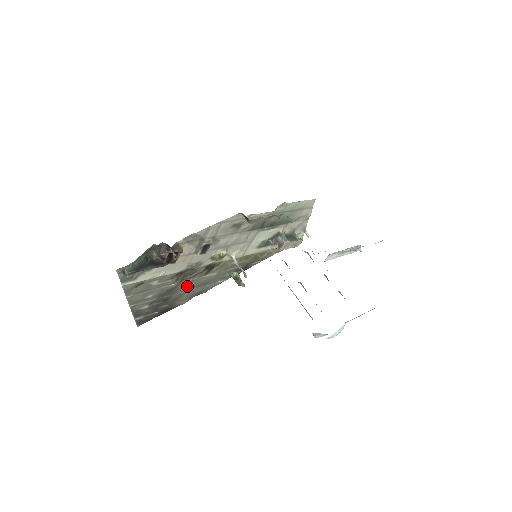
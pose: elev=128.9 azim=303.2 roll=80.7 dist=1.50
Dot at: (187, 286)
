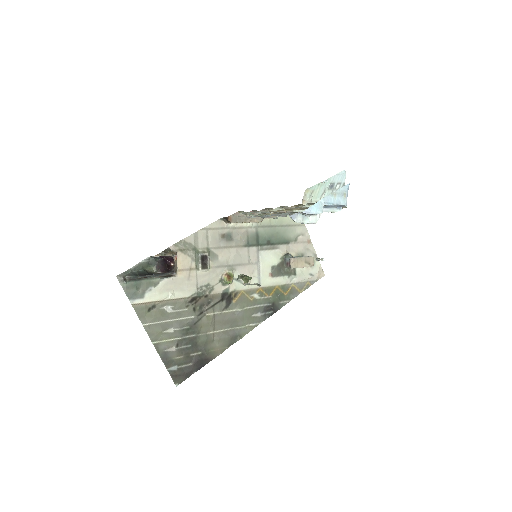
Dot at: (212, 324)
